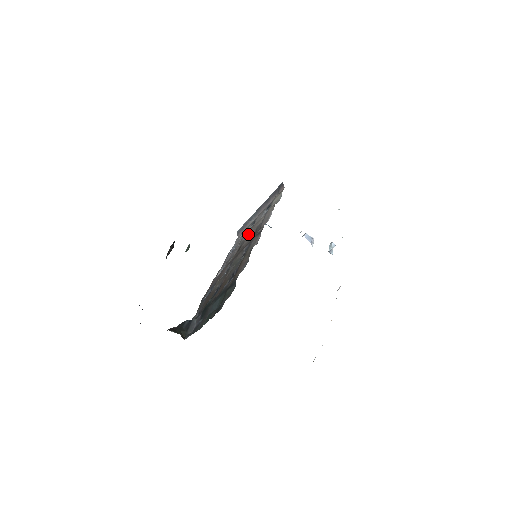
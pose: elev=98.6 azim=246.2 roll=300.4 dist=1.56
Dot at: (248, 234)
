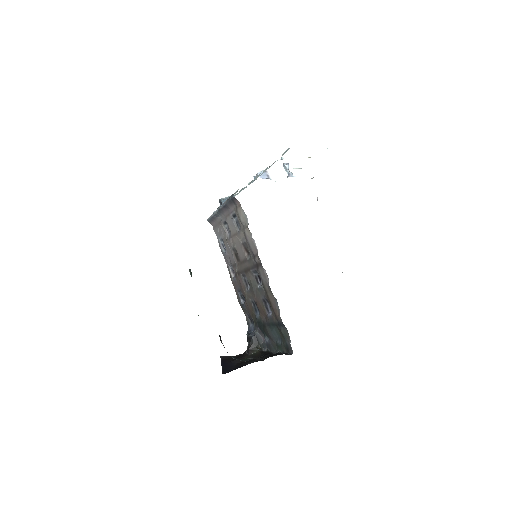
Dot at: (234, 243)
